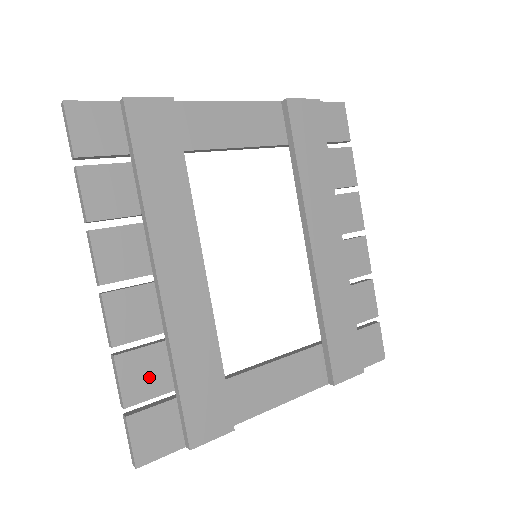
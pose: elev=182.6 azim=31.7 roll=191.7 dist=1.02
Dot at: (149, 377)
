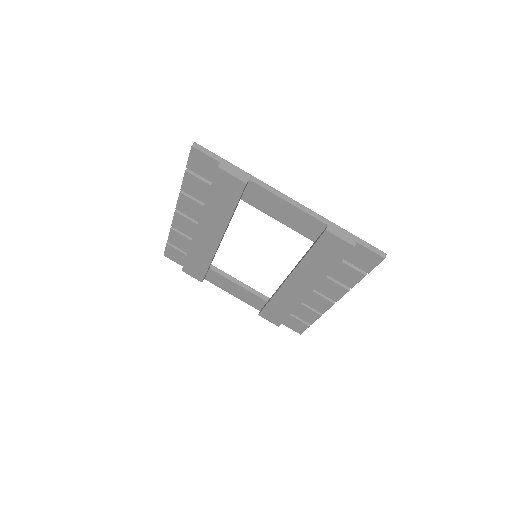
Dot at: (181, 243)
